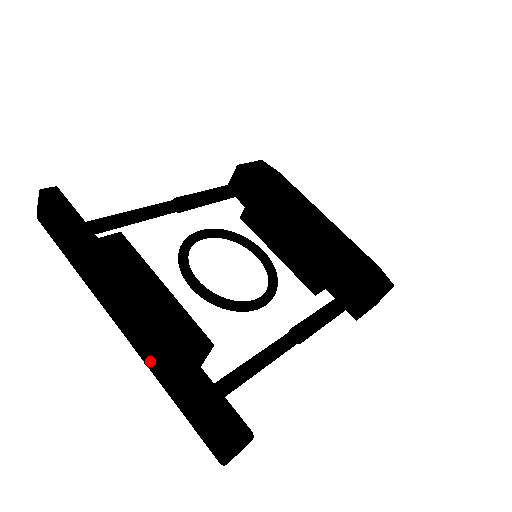
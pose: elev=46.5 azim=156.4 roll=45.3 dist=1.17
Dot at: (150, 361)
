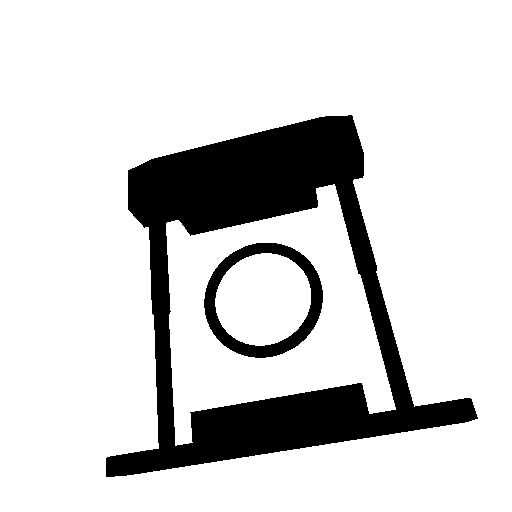
Dot at: occluded
